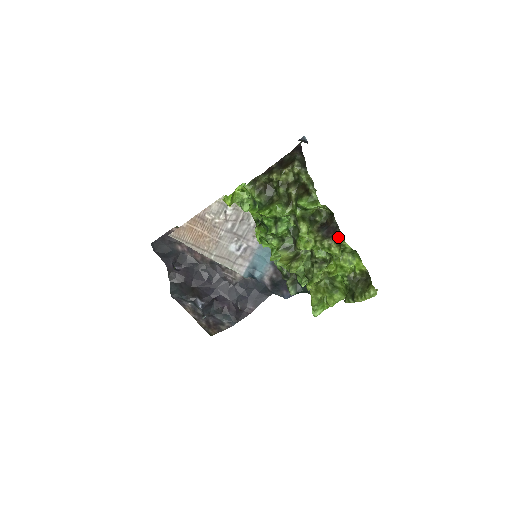
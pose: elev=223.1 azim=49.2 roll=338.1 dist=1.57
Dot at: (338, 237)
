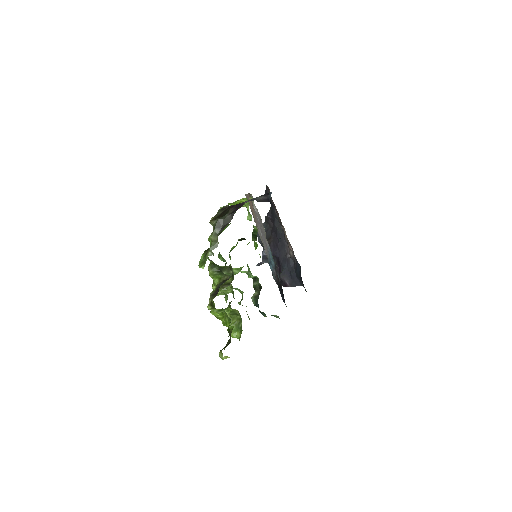
Dot at: (212, 300)
